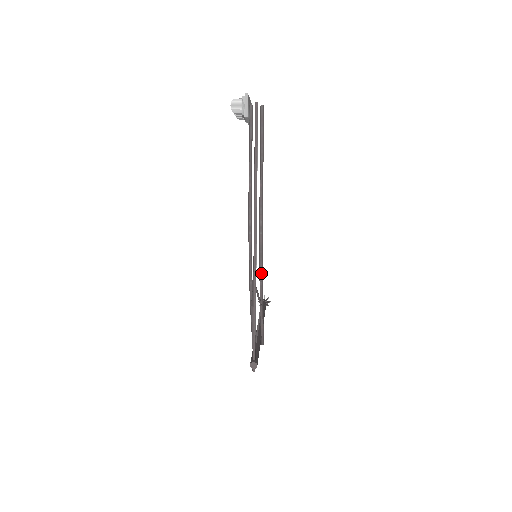
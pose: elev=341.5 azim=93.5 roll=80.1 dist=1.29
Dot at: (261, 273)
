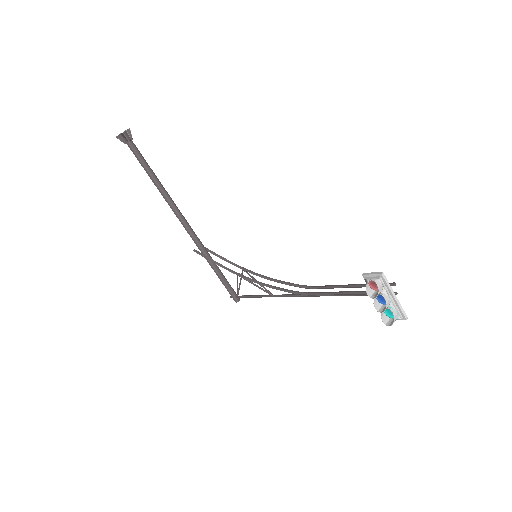
Dot at: (272, 280)
